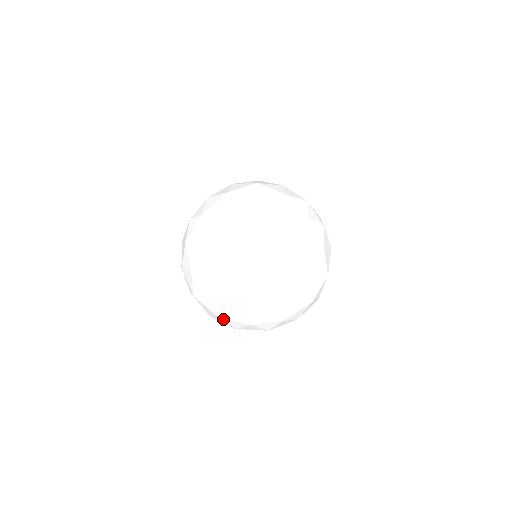
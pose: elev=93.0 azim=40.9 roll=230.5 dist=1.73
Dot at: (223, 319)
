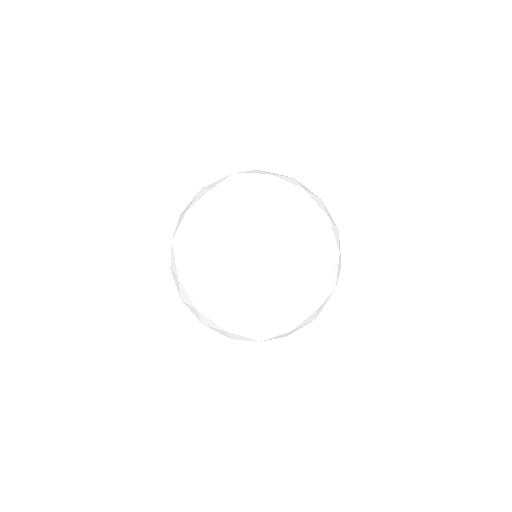
Dot at: occluded
